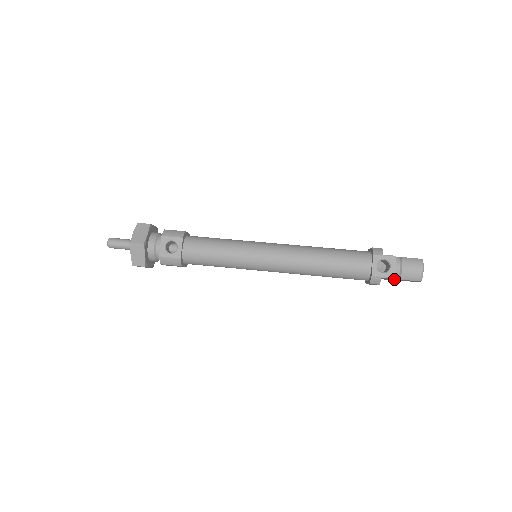
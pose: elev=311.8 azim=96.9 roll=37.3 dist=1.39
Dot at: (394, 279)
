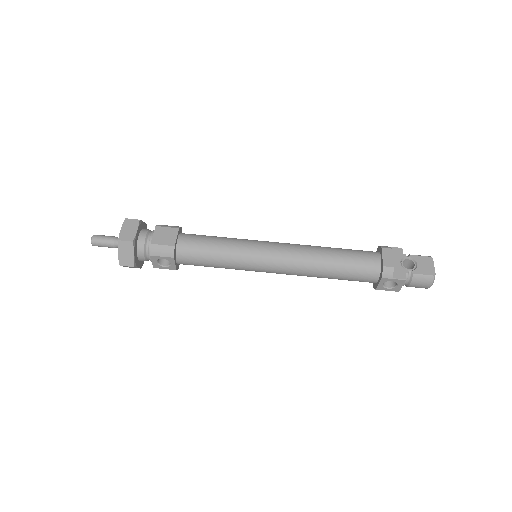
Dot at: occluded
